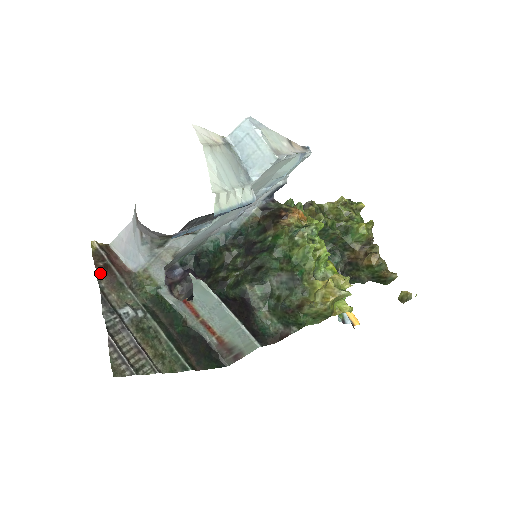
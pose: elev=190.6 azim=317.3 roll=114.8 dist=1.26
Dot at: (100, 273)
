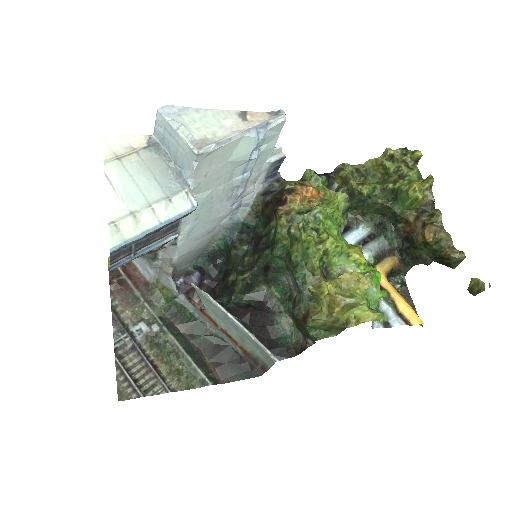
Dot at: (115, 290)
